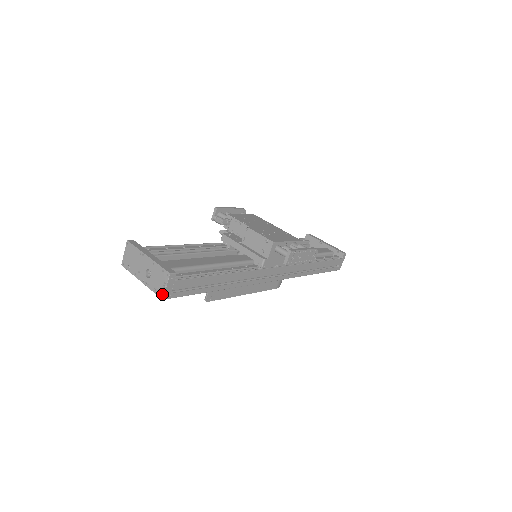
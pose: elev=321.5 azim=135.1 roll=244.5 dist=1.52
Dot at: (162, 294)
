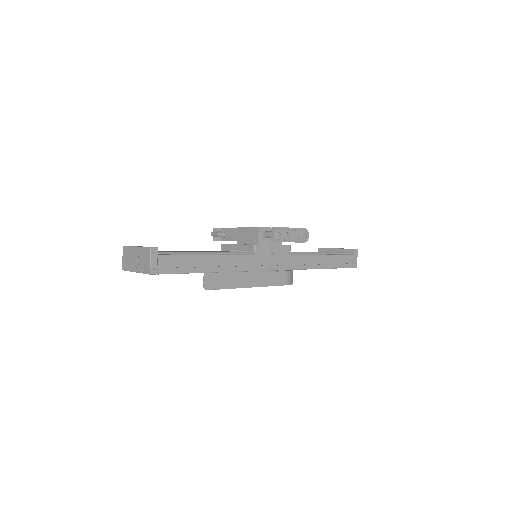
Dot at: (149, 270)
